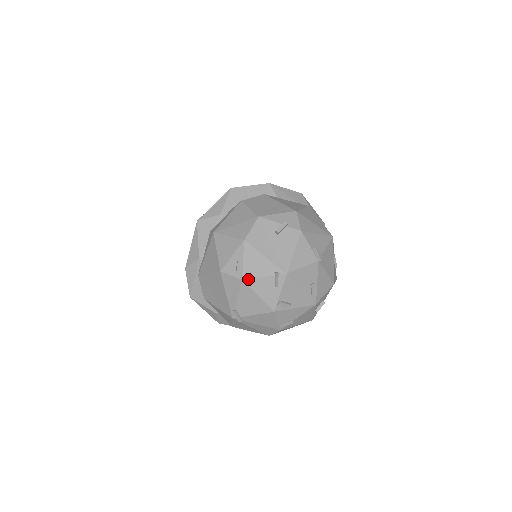
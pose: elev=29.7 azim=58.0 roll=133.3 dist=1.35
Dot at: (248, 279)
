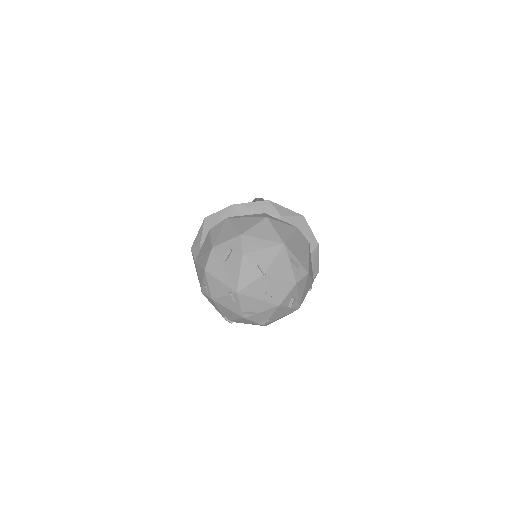
Dot at: (215, 299)
